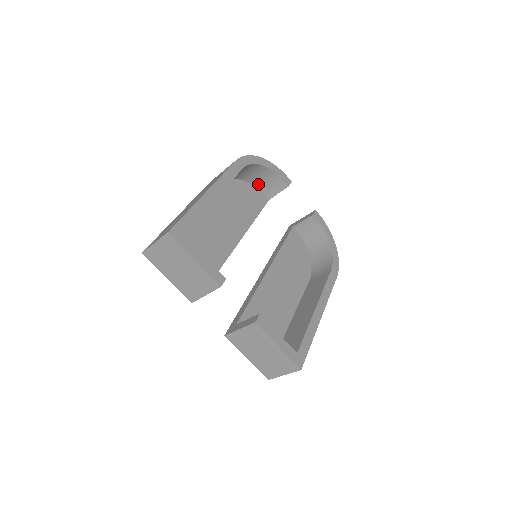
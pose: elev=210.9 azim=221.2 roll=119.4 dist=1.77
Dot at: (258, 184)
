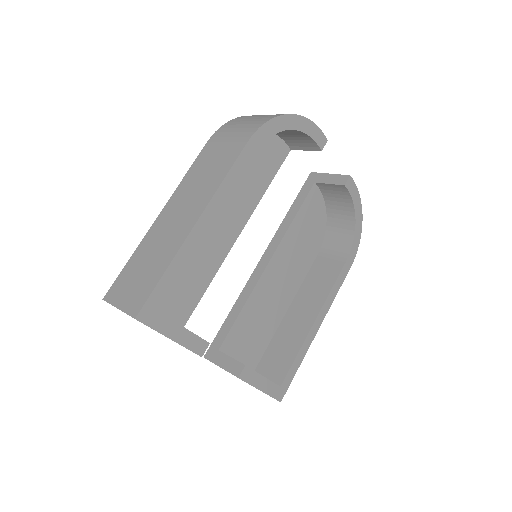
Dot at: (279, 133)
